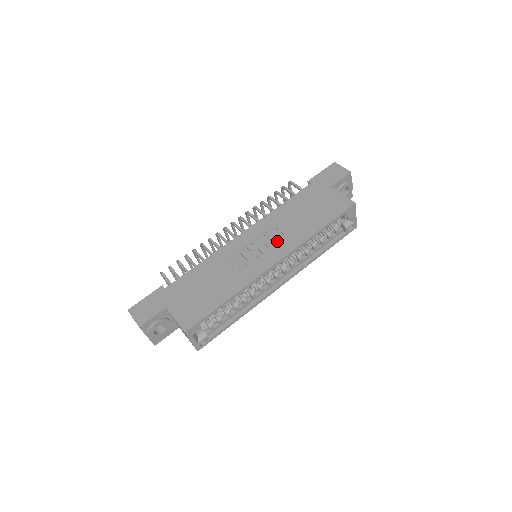
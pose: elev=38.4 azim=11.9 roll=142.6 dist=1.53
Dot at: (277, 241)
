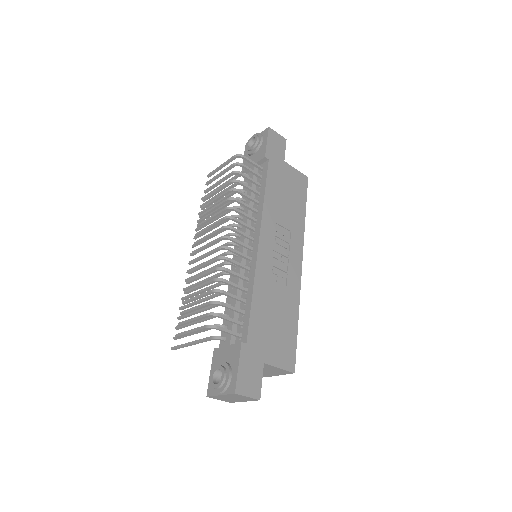
Dot at: (289, 239)
